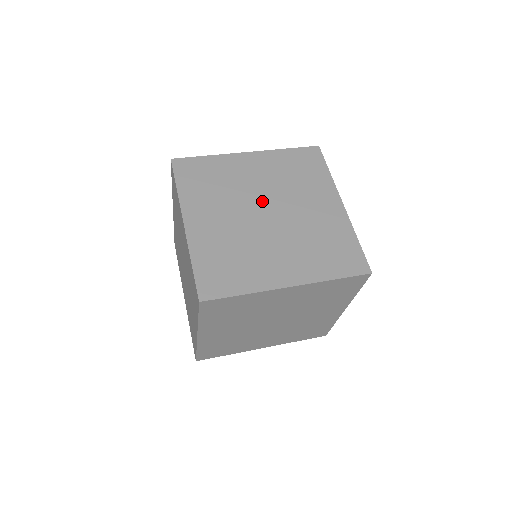
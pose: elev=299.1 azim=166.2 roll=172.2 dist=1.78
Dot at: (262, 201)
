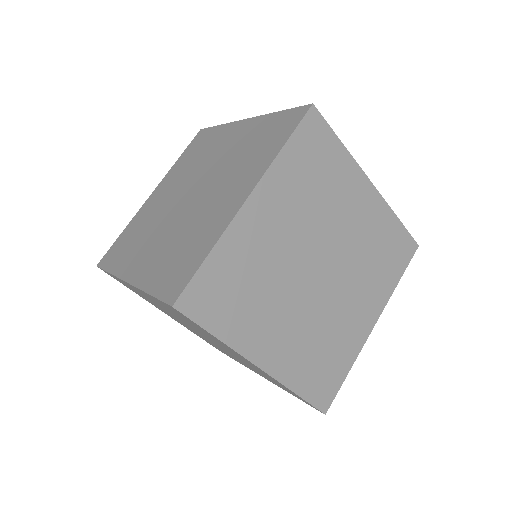
Dot at: (200, 180)
